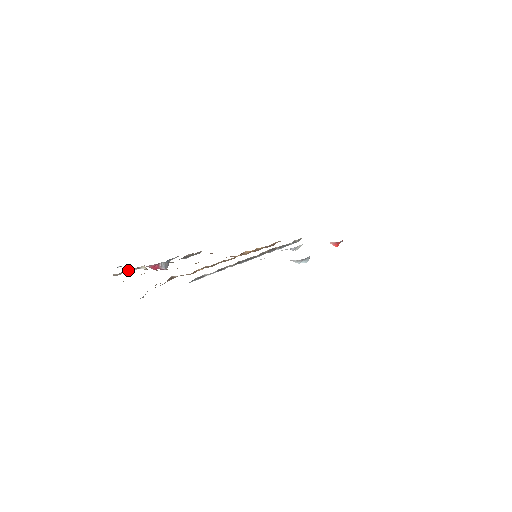
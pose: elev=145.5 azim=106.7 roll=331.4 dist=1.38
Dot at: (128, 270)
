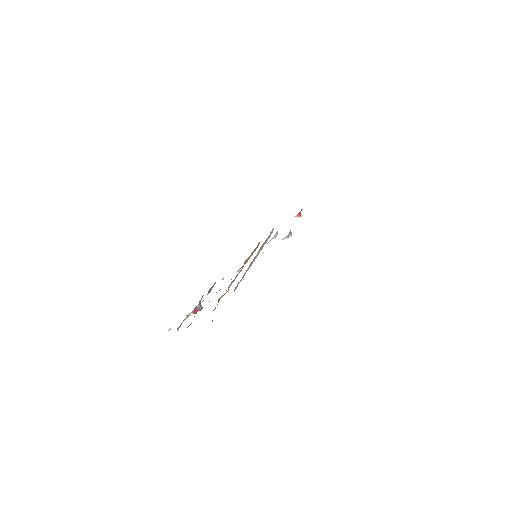
Dot at: (182, 322)
